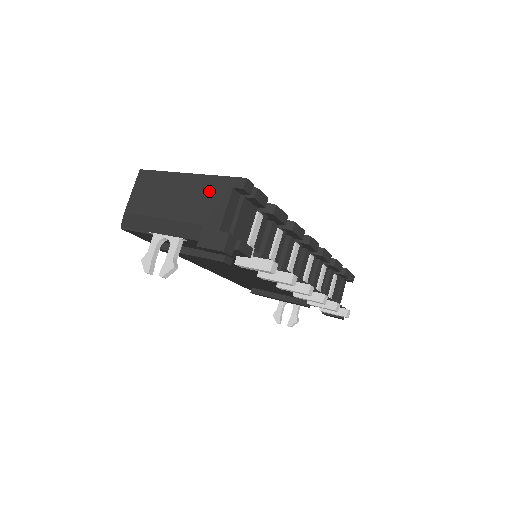
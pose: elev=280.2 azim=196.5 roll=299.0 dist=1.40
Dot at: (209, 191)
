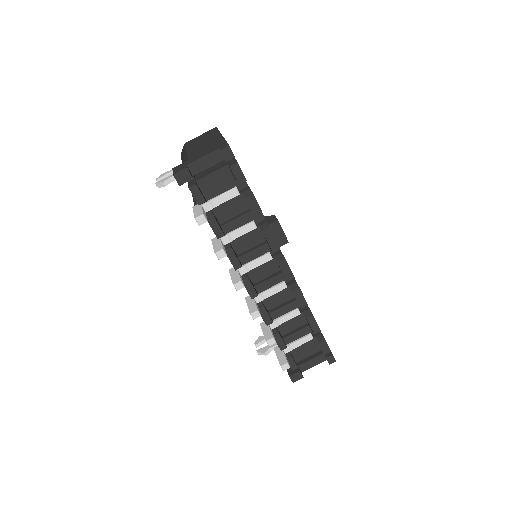
Dot at: (213, 146)
